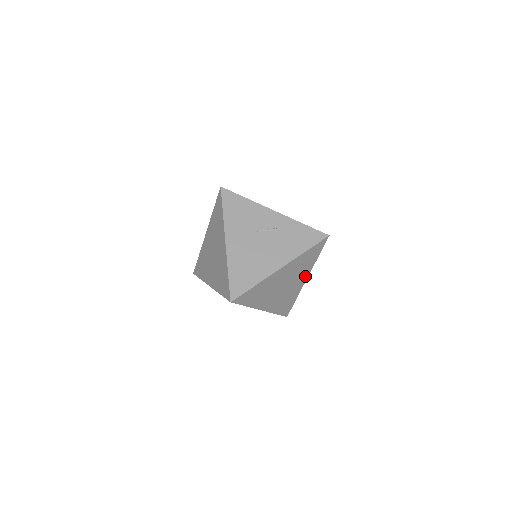
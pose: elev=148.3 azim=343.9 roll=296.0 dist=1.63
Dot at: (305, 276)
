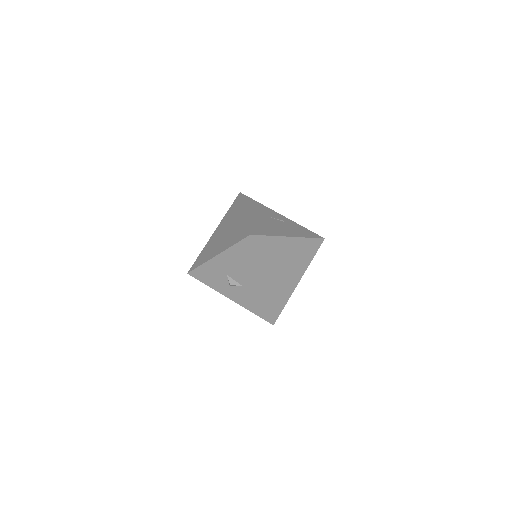
Dot at: (300, 275)
